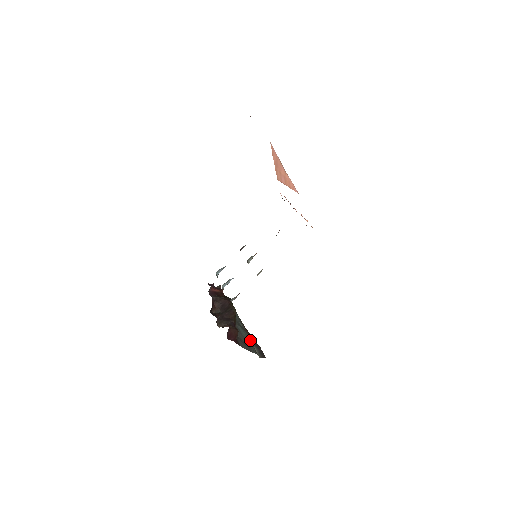
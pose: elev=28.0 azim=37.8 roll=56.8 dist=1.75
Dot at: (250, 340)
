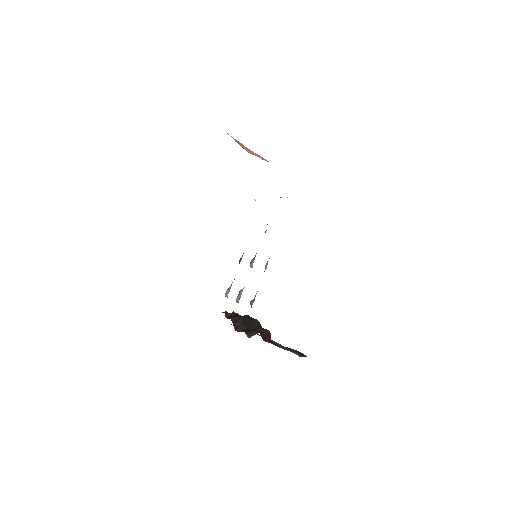
Dot at: occluded
